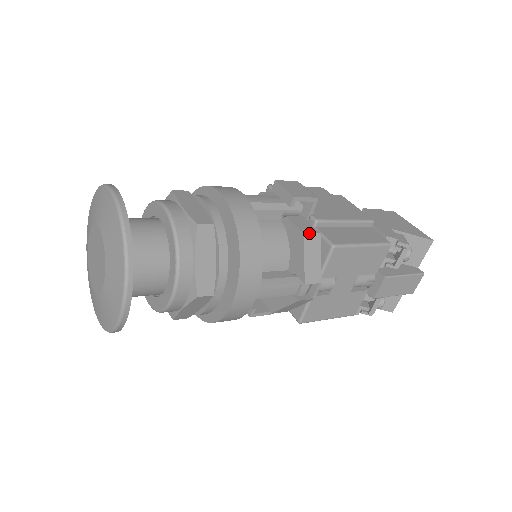
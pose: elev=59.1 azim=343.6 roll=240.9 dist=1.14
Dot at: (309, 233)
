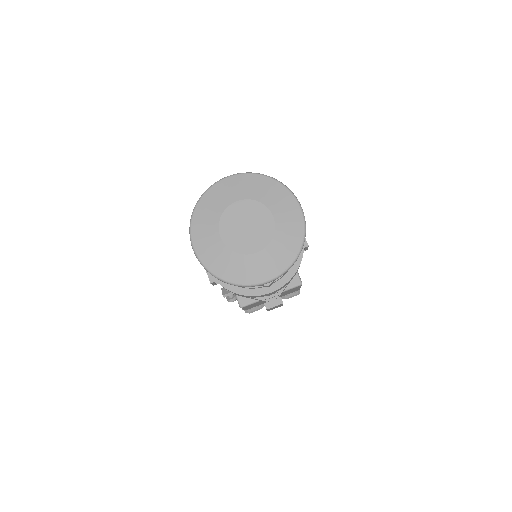
Dot at: occluded
